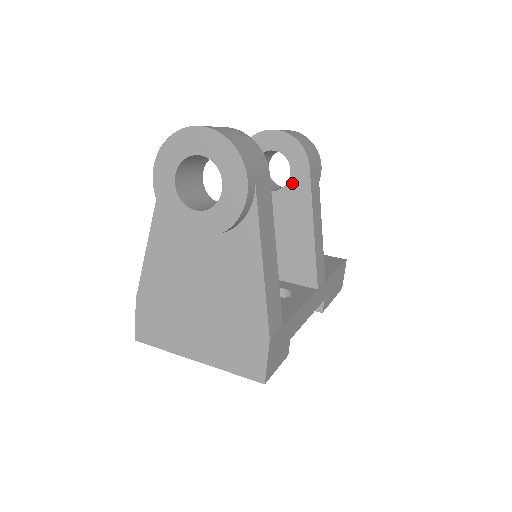
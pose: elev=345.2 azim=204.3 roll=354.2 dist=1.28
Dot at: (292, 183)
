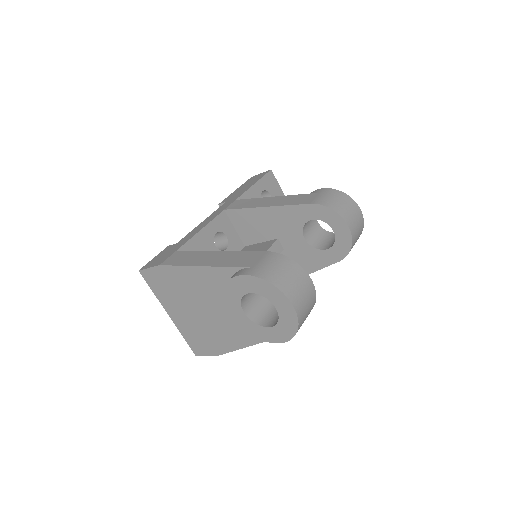
Dot at: (321, 253)
